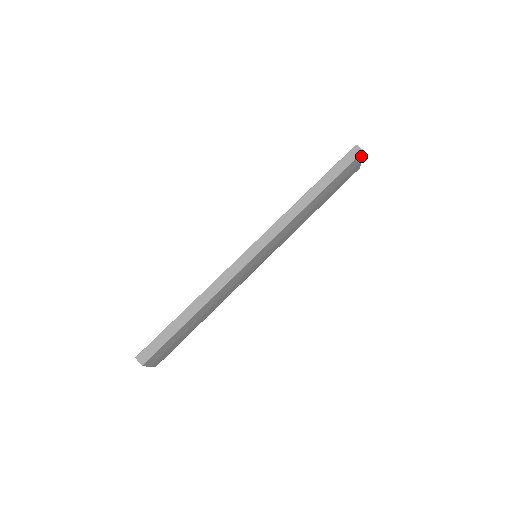
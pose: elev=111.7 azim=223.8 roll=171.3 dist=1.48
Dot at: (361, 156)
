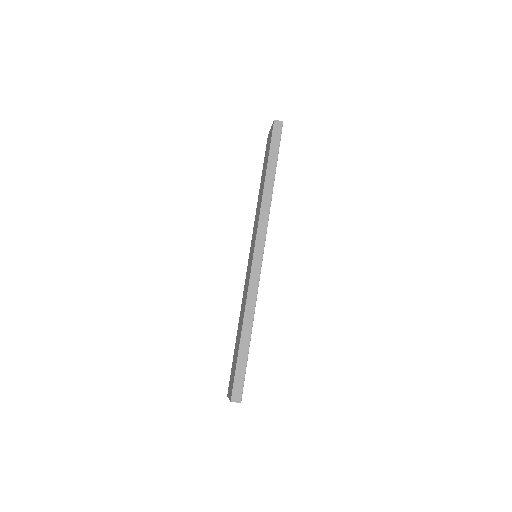
Dot at: occluded
